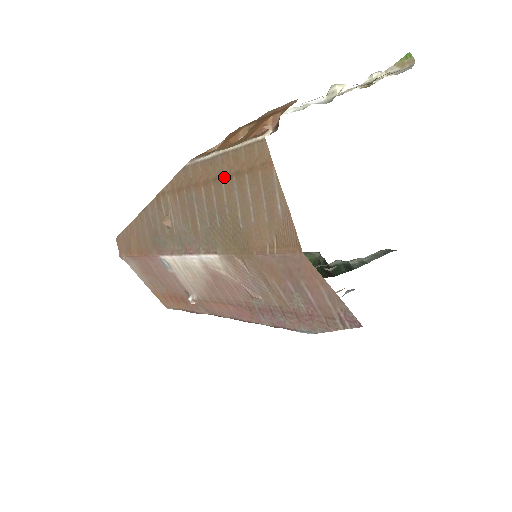
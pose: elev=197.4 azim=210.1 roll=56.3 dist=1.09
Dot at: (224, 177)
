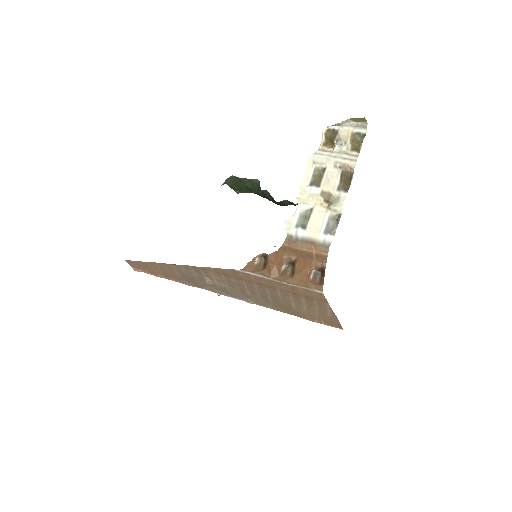
Dot at: (280, 290)
